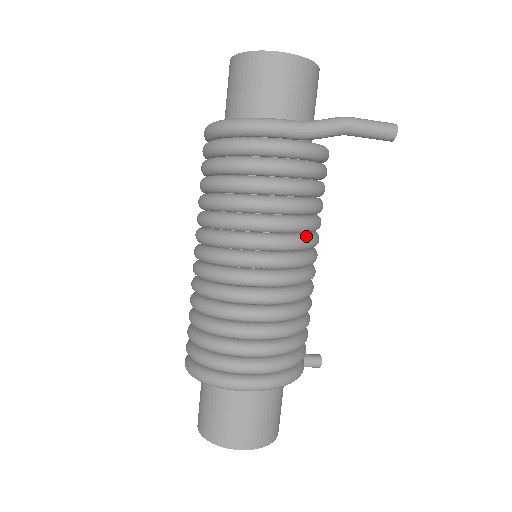
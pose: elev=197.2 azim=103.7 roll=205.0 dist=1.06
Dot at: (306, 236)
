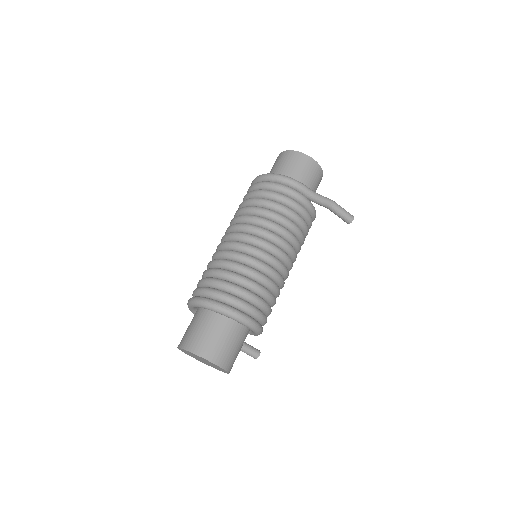
Dot at: (294, 249)
